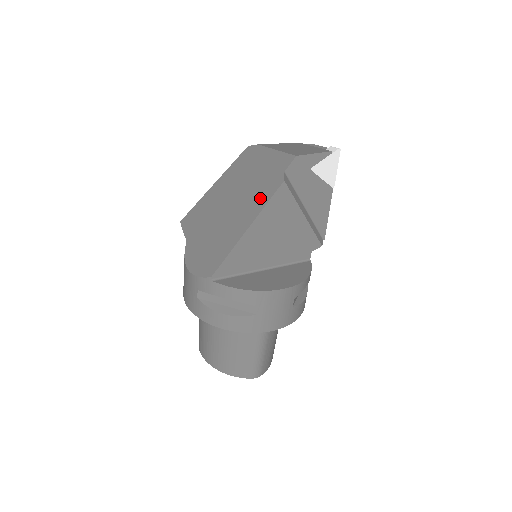
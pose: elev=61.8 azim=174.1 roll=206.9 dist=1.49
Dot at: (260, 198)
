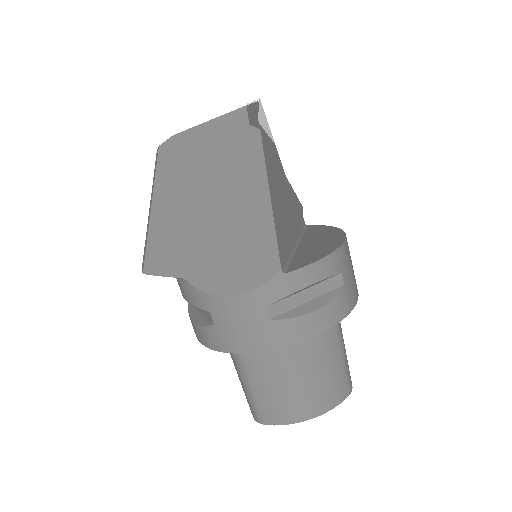
Dot at: (248, 163)
